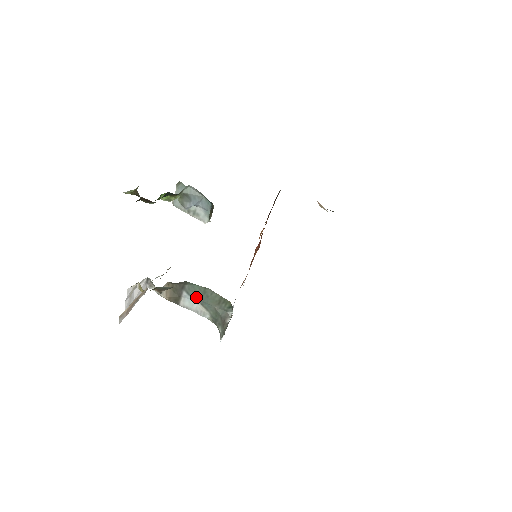
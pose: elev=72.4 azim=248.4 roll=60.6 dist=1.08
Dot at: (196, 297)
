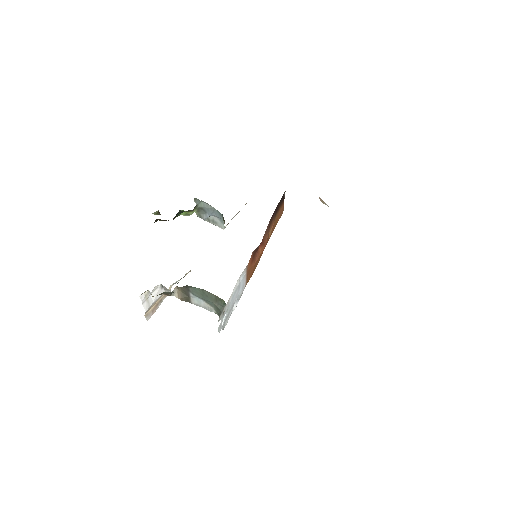
Dot at: (200, 297)
